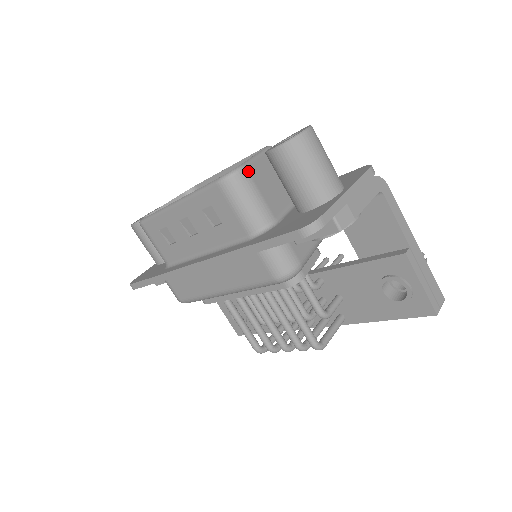
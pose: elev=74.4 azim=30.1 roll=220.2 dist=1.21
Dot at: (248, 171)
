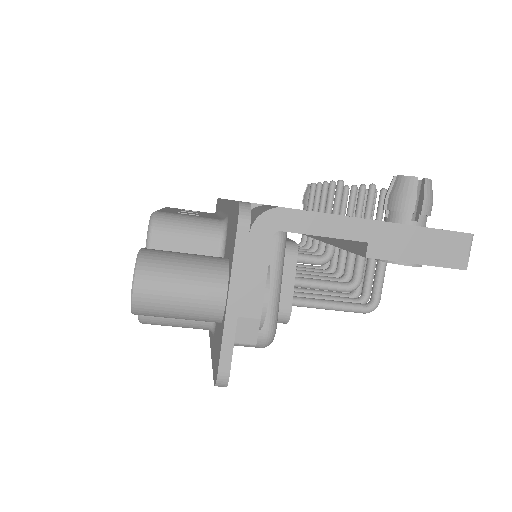
Dot at: occluded
